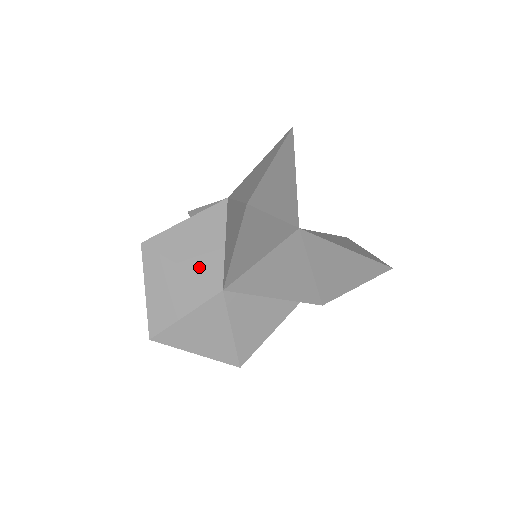
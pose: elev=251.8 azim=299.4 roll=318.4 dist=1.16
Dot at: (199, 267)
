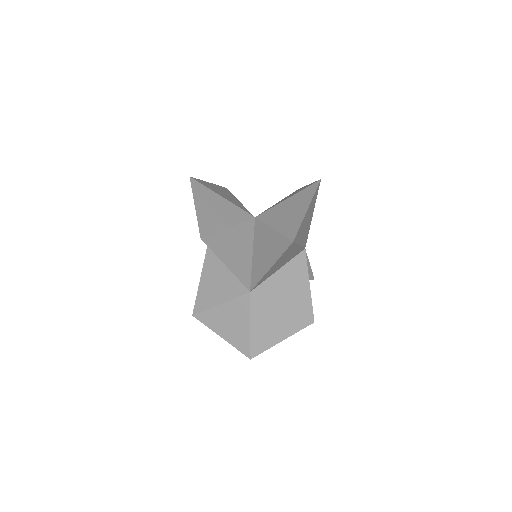
Dot at: (228, 294)
